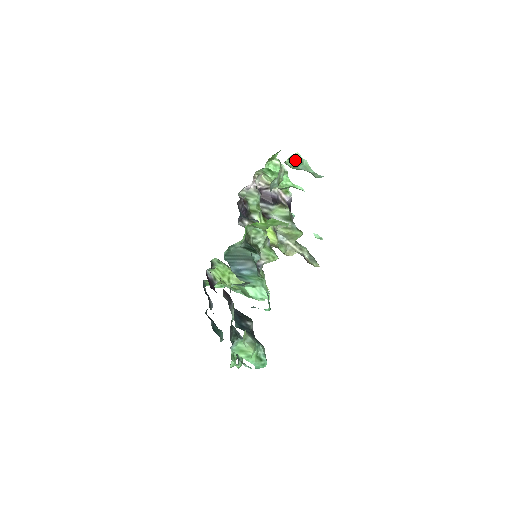
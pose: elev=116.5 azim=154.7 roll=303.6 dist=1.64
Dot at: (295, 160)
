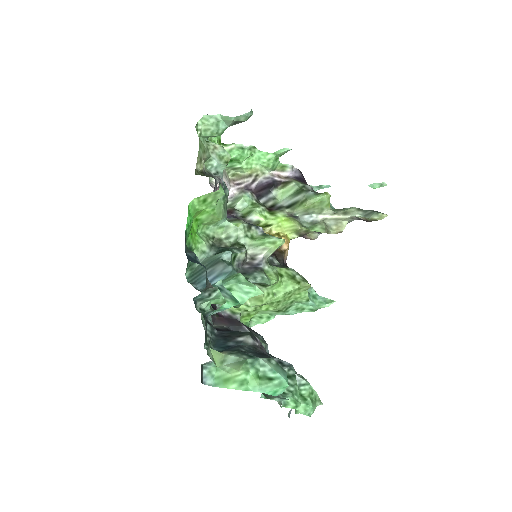
Dot at: (207, 125)
